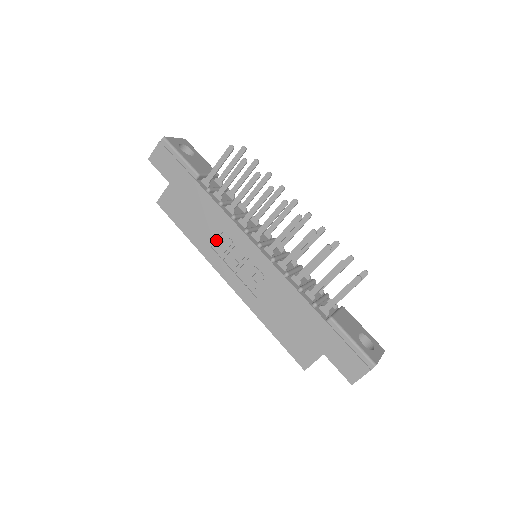
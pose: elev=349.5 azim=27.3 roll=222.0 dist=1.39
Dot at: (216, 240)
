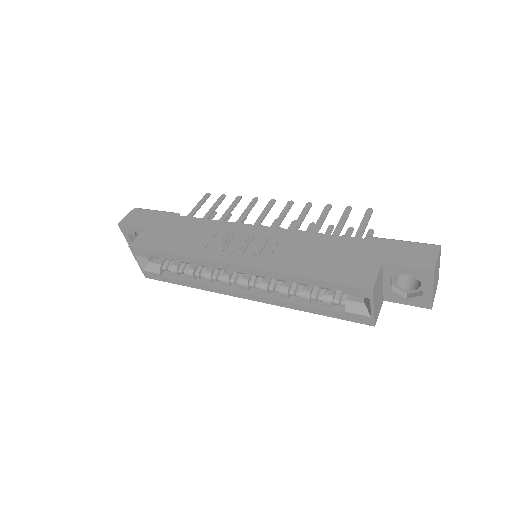
Dot at: (210, 241)
